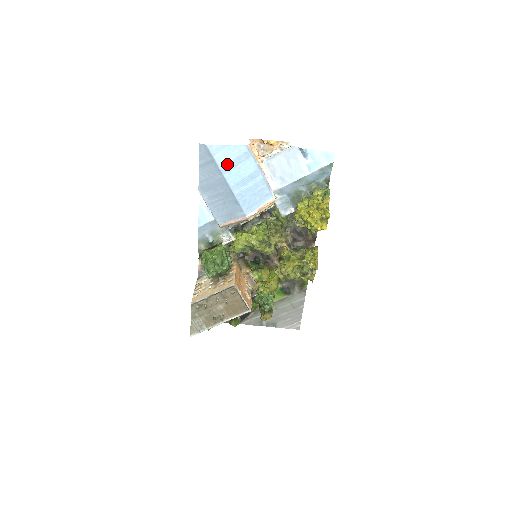
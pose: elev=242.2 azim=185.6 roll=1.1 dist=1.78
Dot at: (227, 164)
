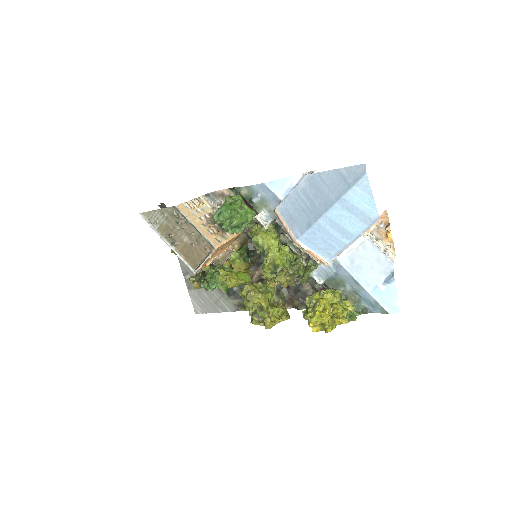
Dot at: (351, 203)
